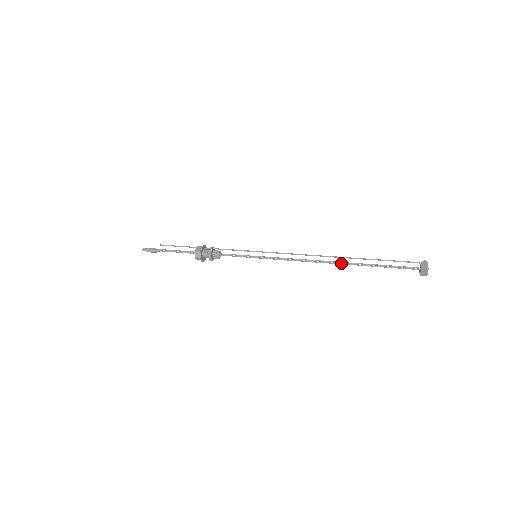
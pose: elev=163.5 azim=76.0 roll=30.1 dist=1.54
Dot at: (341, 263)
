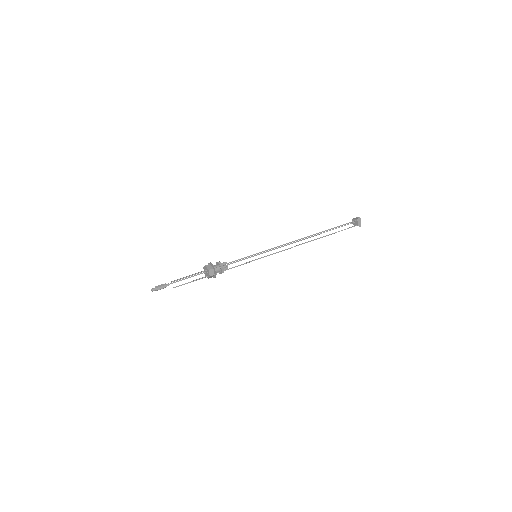
Dot at: occluded
